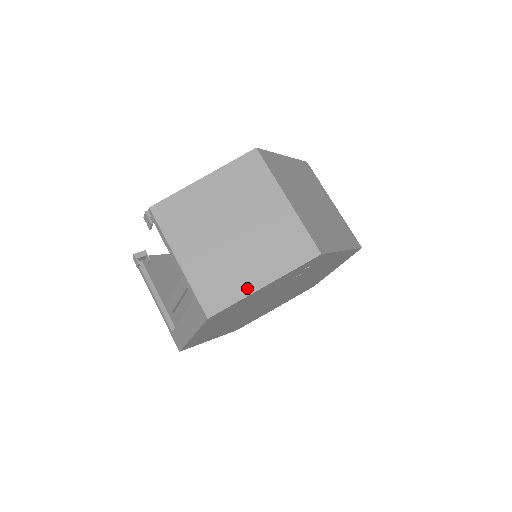
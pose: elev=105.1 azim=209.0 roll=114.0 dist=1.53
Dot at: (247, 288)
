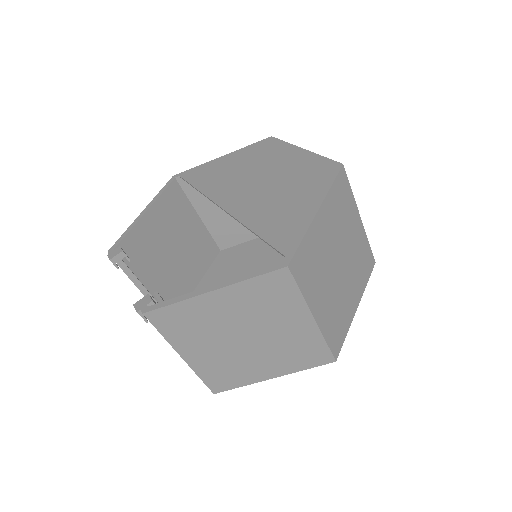
Dot at: (255, 379)
